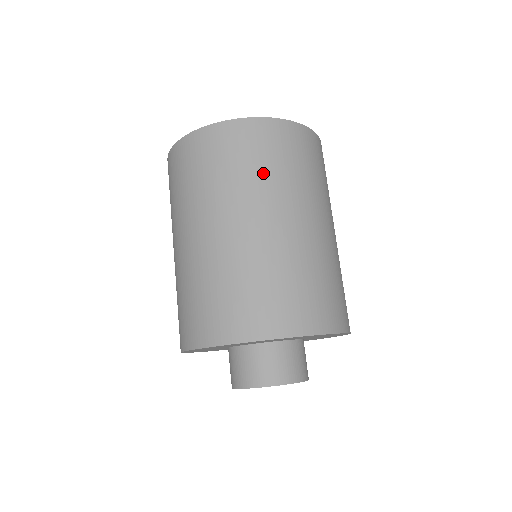
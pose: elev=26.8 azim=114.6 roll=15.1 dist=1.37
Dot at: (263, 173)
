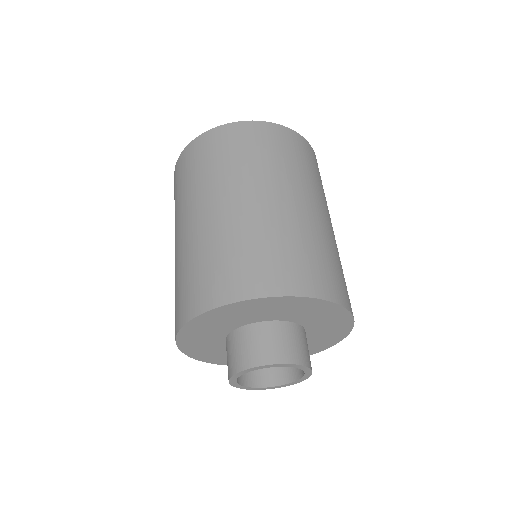
Dot at: (246, 161)
